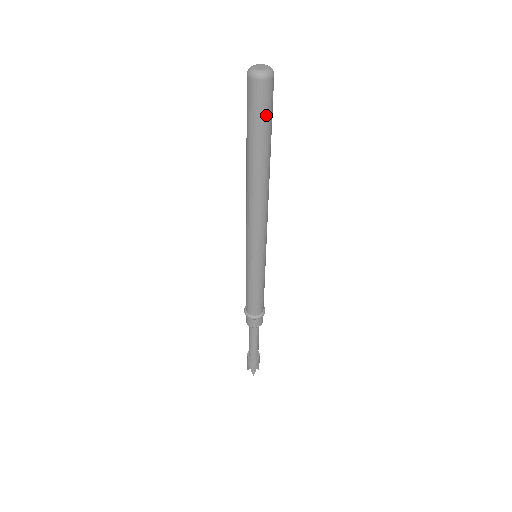
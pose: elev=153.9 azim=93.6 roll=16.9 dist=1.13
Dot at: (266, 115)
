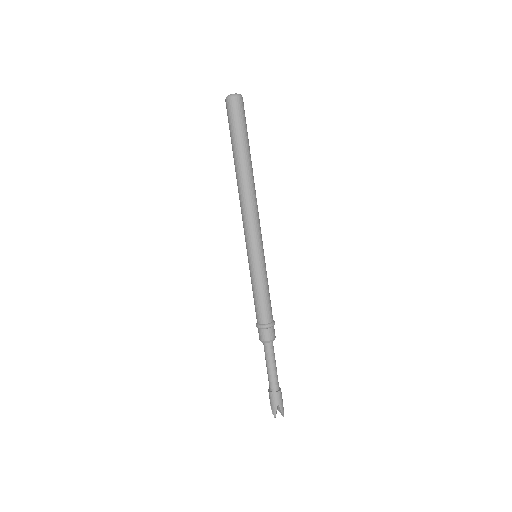
Dot at: (236, 123)
